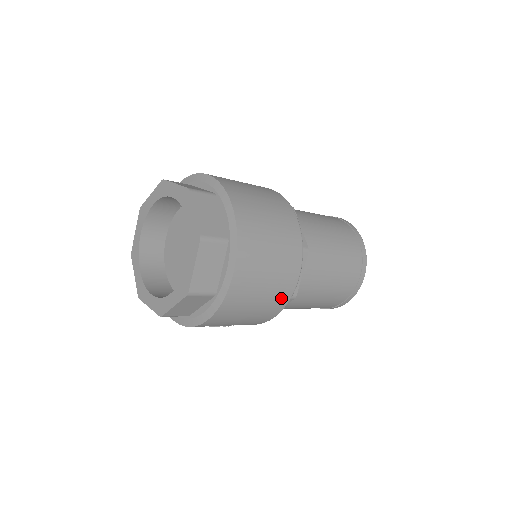
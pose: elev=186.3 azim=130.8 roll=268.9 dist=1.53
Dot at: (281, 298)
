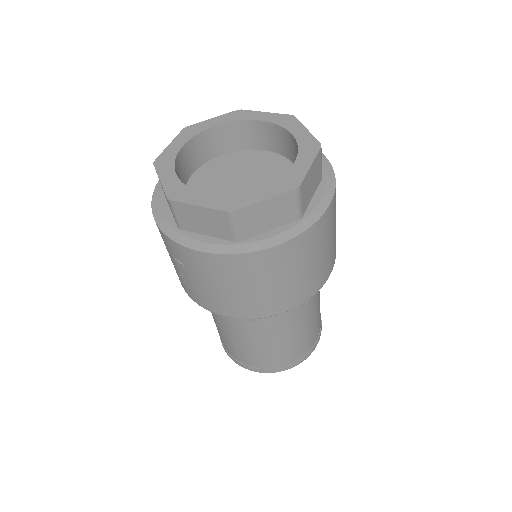
Dot at: (258, 309)
